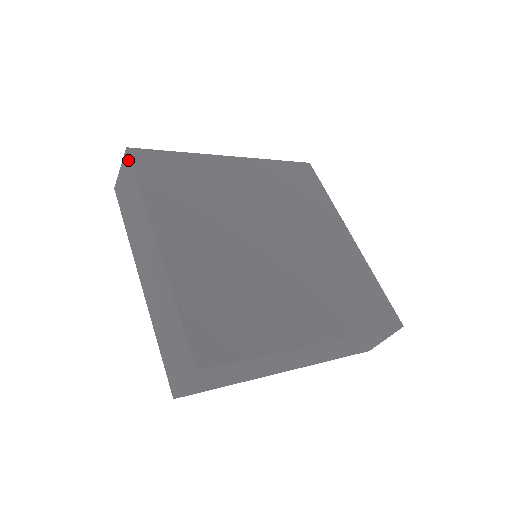
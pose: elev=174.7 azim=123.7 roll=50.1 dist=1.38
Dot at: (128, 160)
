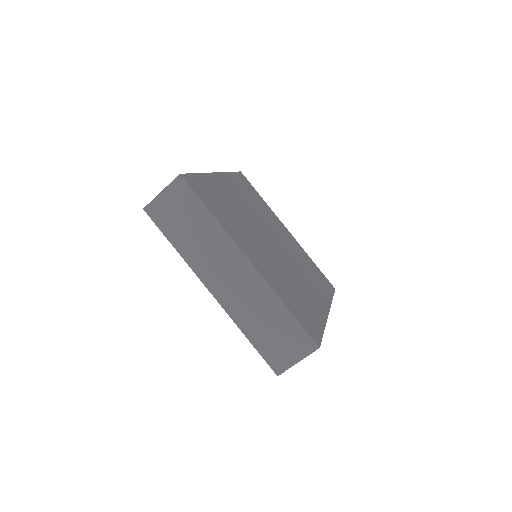
Dot at: (185, 186)
